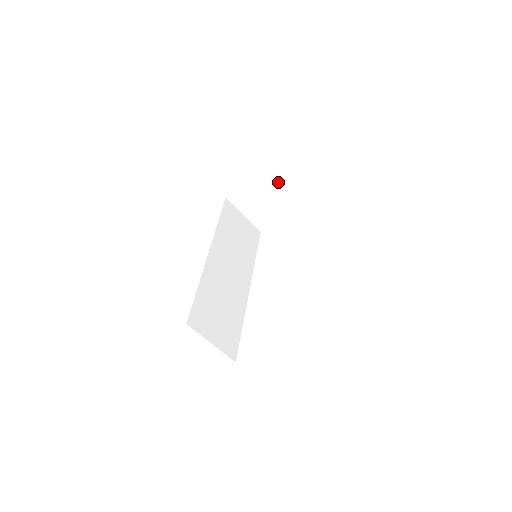
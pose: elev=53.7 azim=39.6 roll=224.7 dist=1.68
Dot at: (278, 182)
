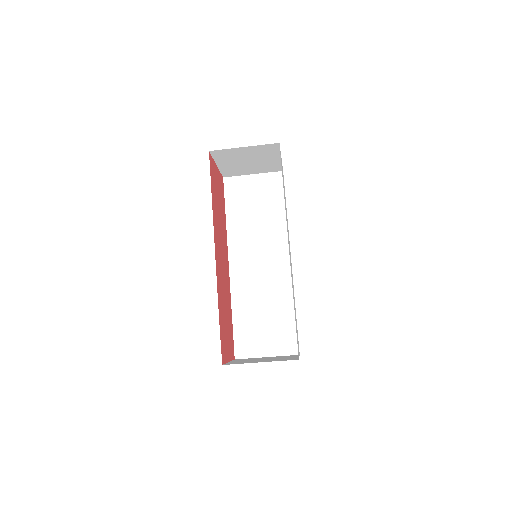
Dot at: (231, 152)
